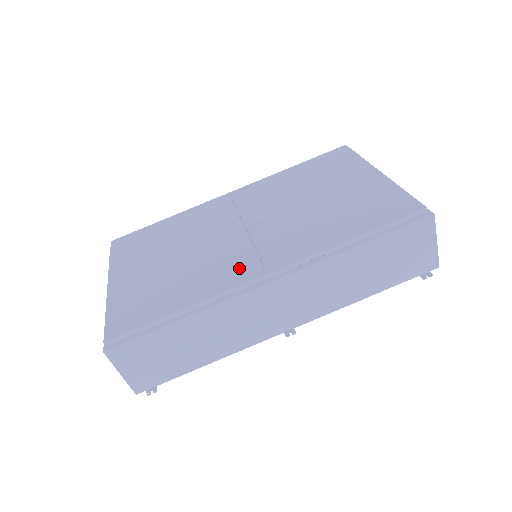
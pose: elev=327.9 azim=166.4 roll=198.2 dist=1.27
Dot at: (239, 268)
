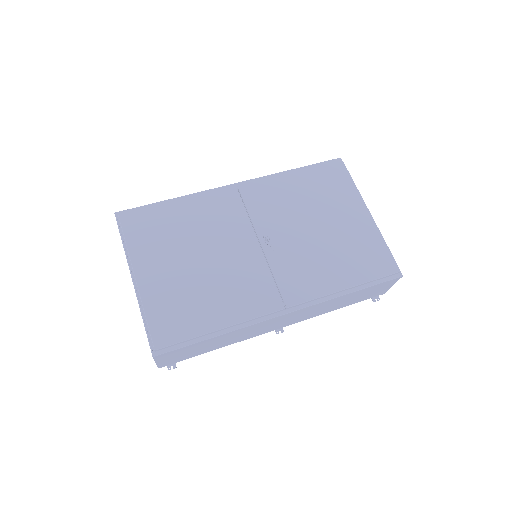
Dot at: (262, 295)
